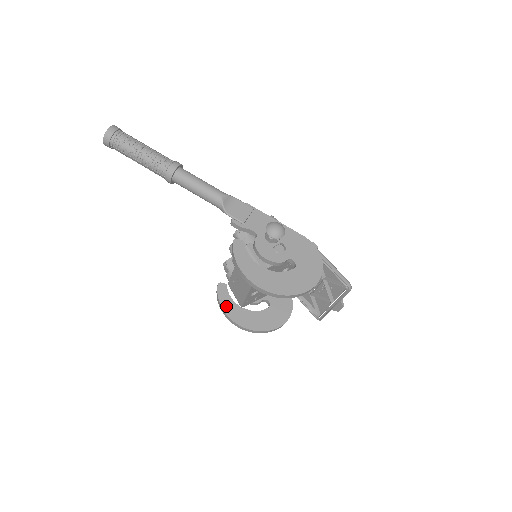
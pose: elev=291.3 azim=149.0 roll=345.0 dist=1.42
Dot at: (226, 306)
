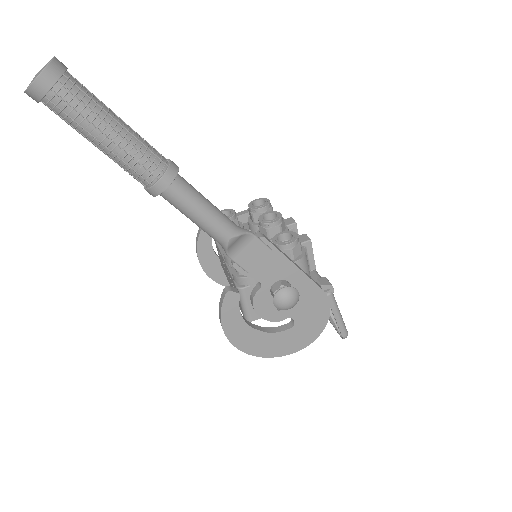
Dot at: (204, 258)
